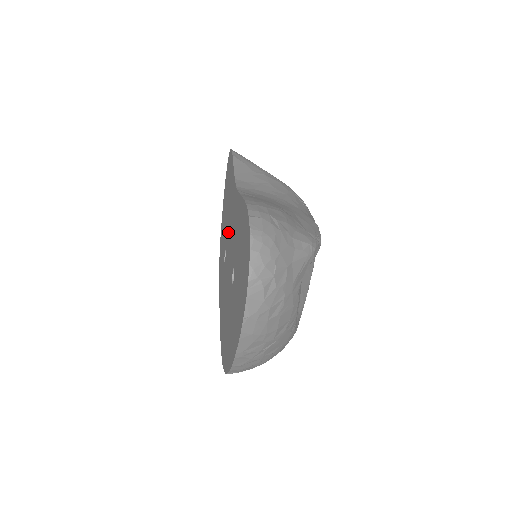
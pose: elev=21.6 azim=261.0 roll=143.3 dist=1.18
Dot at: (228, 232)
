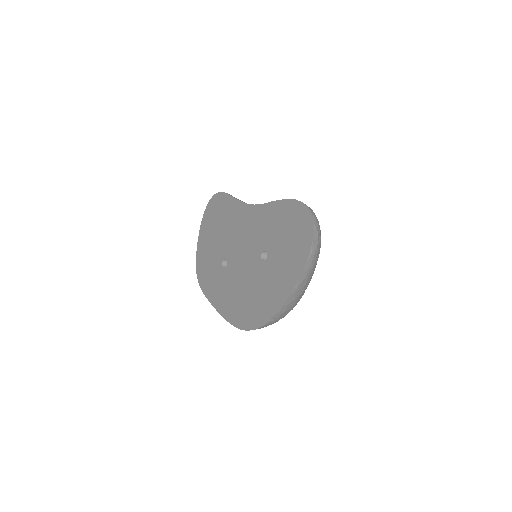
Dot at: (233, 242)
